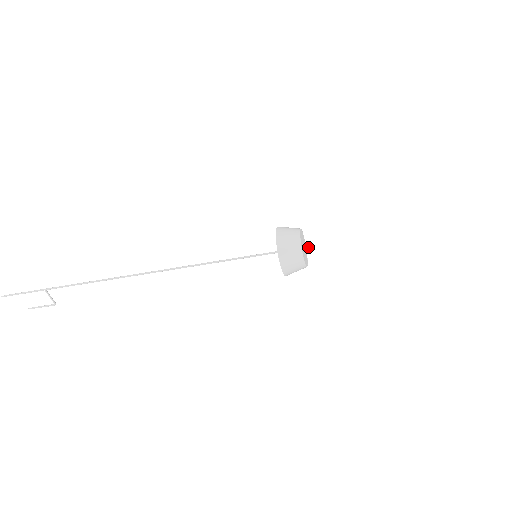
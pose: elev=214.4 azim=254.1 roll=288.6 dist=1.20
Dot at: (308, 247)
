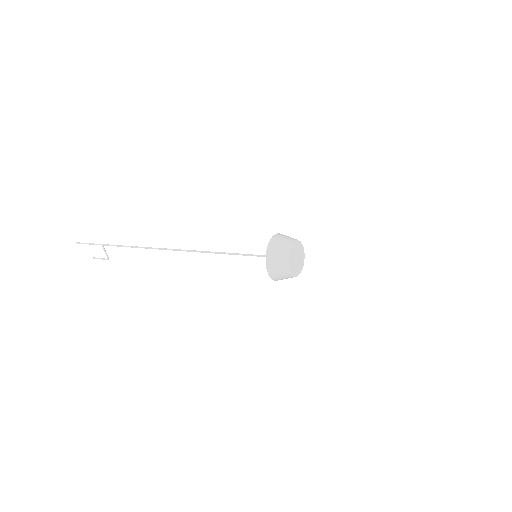
Dot at: (300, 258)
